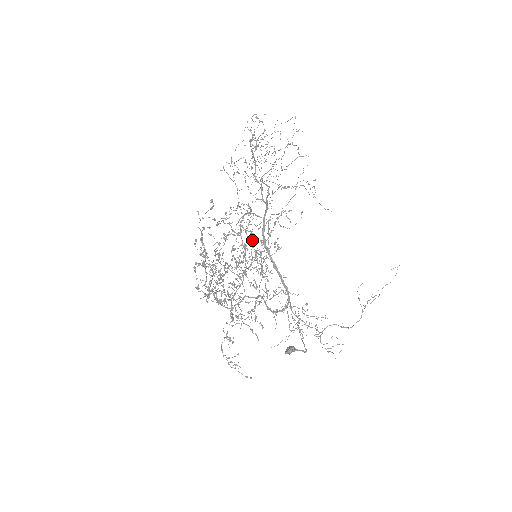
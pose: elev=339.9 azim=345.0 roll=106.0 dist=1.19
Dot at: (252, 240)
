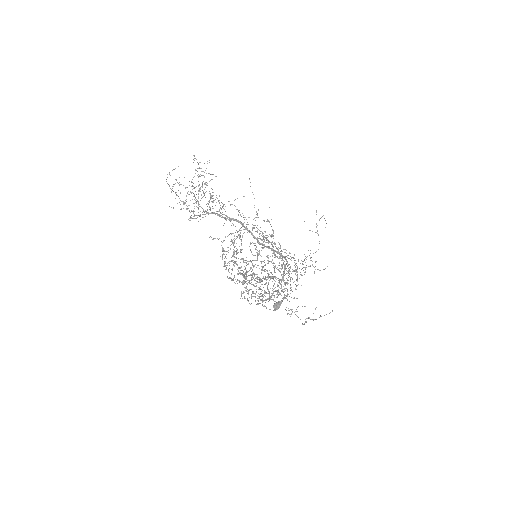
Dot at: occluded
